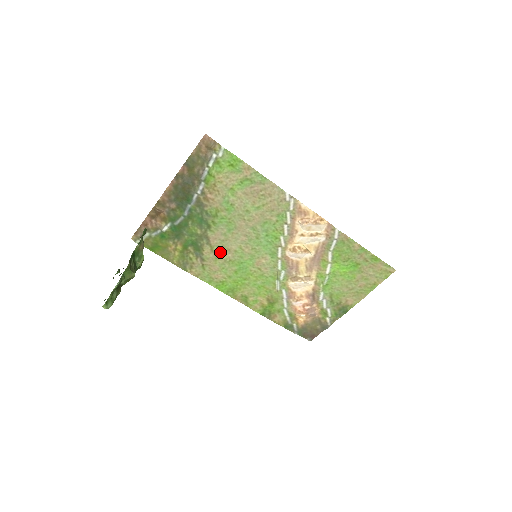
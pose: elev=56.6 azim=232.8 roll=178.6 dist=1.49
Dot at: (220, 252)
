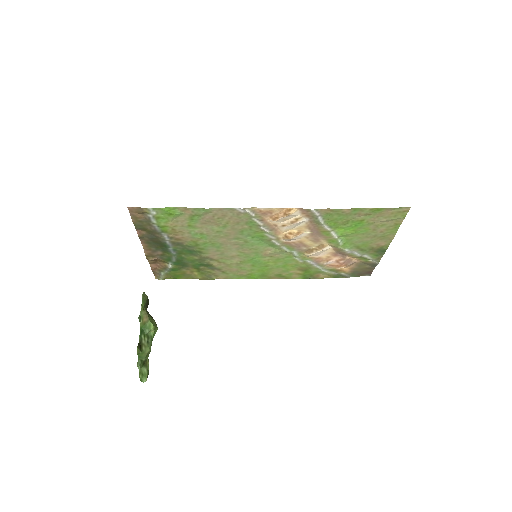
Dot at: (227, 260)
